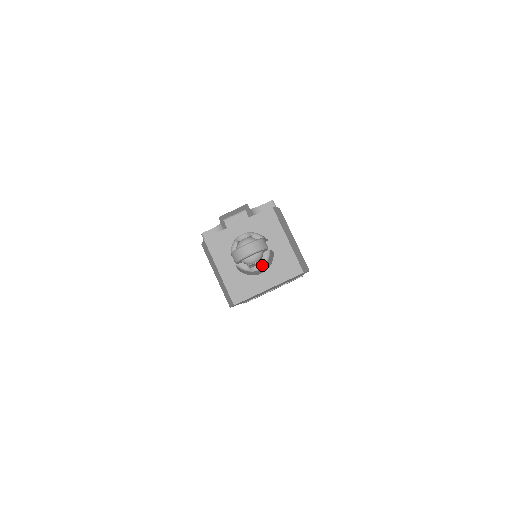
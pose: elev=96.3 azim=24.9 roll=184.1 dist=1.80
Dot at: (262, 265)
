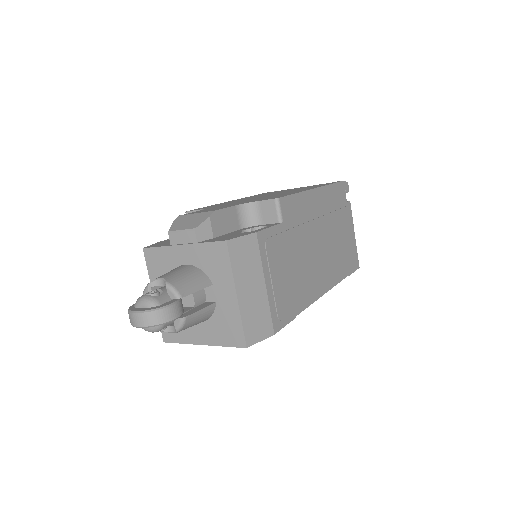
Dot at: (175, 330)
